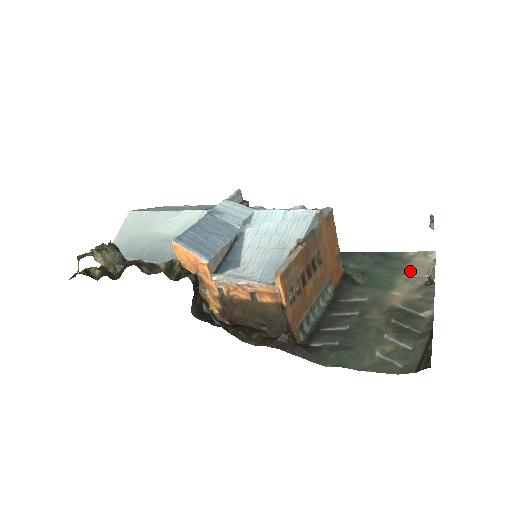
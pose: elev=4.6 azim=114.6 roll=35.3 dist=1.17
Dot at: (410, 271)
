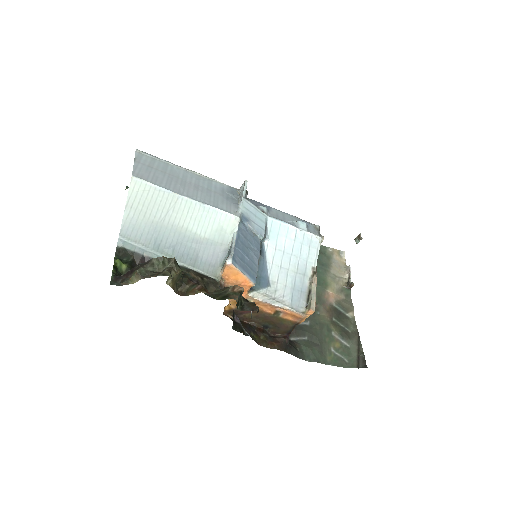
Dot at: (333, 269)
